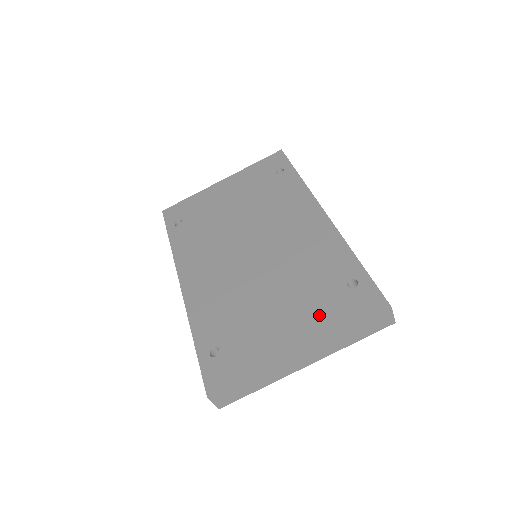
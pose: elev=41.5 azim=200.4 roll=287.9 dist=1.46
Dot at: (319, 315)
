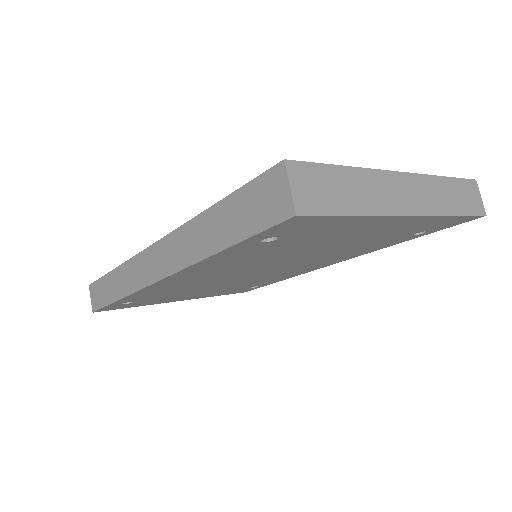
Dot at: occluded
